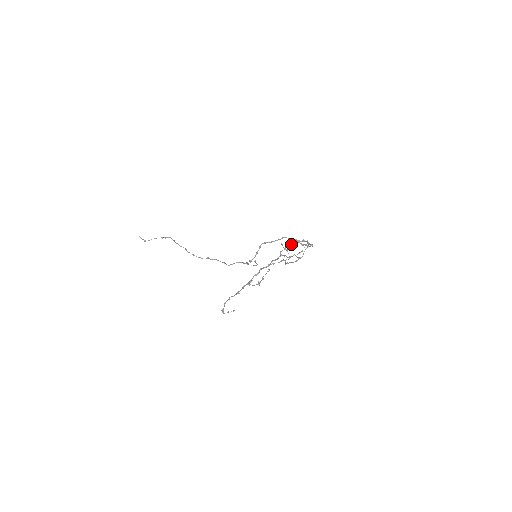
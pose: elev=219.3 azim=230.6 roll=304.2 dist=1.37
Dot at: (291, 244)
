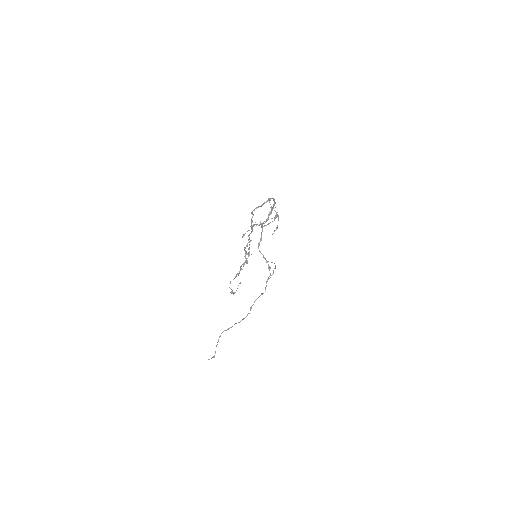
Dot at: occluded
